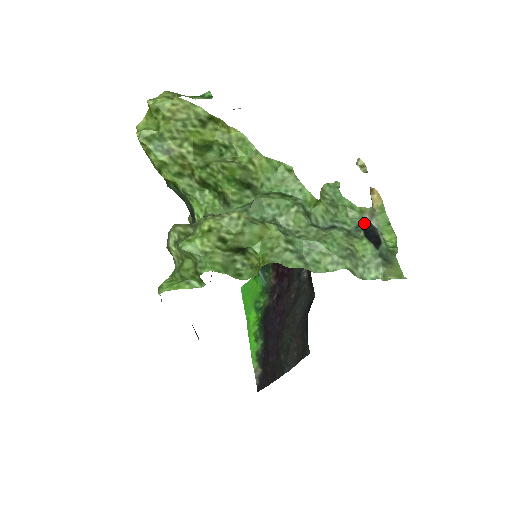
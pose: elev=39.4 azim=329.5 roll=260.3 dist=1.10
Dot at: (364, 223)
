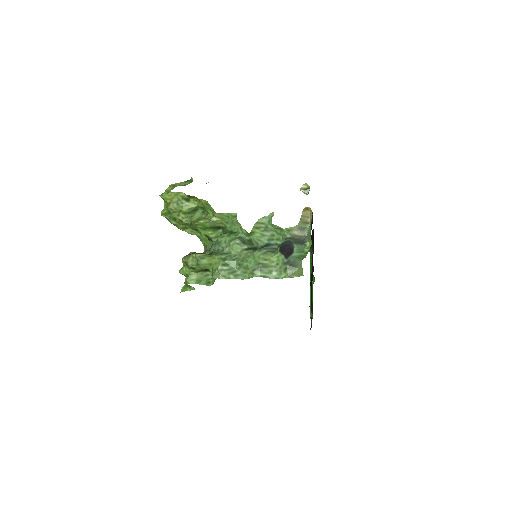
Dot at: (284, 241)
